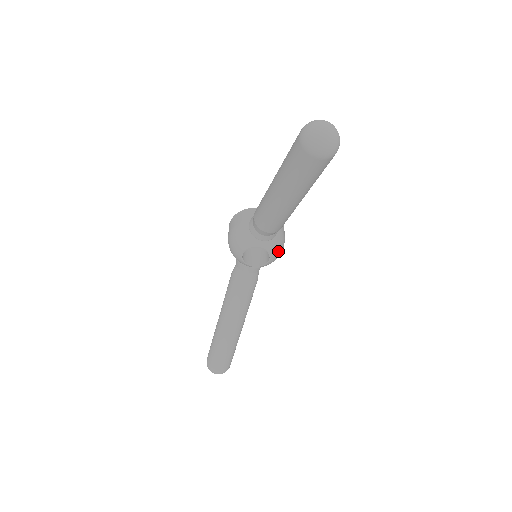
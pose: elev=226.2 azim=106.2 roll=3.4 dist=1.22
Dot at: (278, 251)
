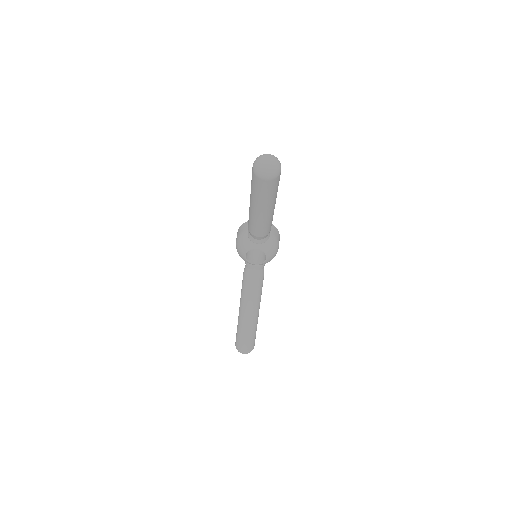
Dot at: (272, 251)
